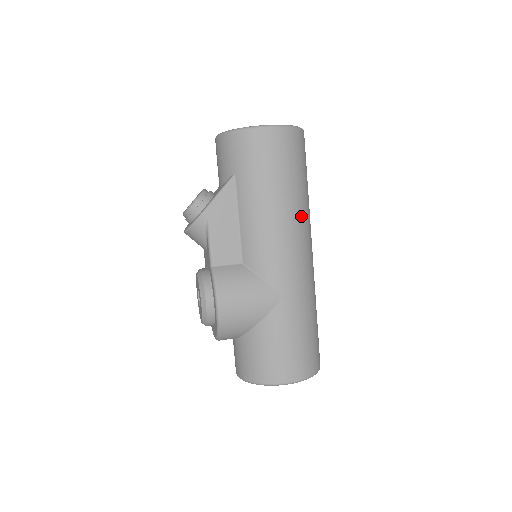
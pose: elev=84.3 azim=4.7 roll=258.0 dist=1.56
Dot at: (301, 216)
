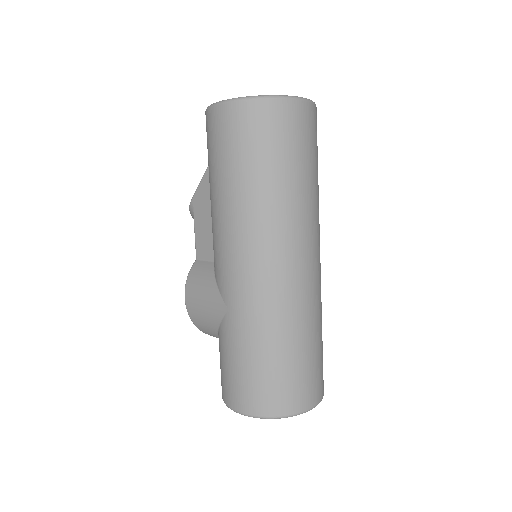
Dot at: (254, 216)
